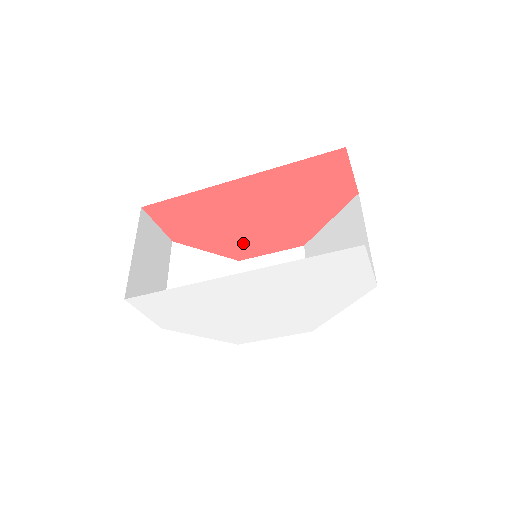
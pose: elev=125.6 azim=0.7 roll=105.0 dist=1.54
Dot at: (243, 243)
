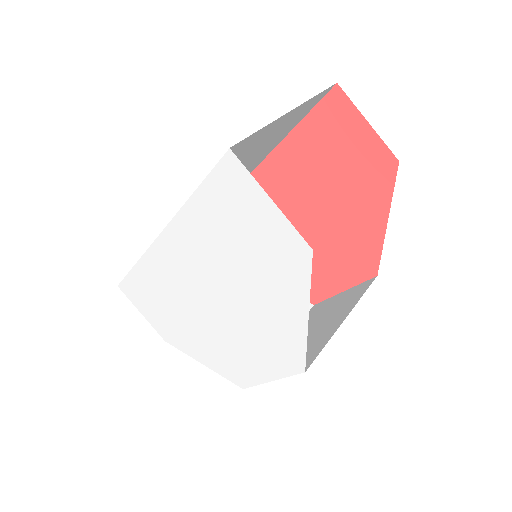
Dot at: occluded
